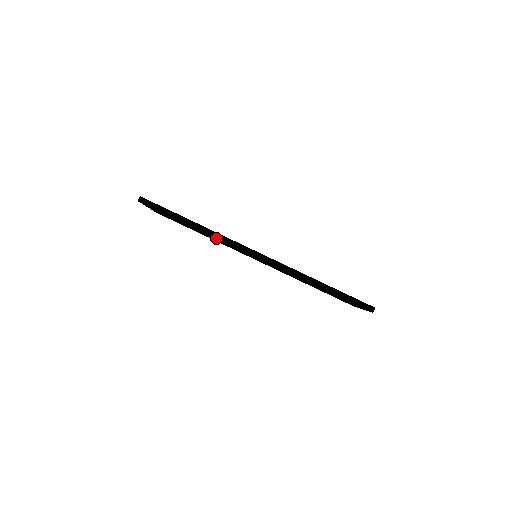
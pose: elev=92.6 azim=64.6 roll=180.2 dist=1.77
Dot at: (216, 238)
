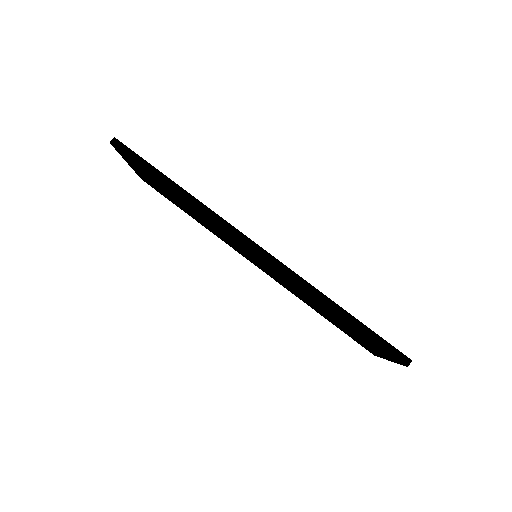
Dot at: (205, 214)
